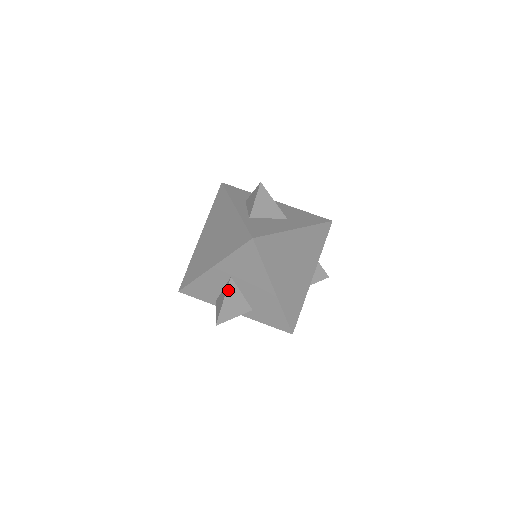
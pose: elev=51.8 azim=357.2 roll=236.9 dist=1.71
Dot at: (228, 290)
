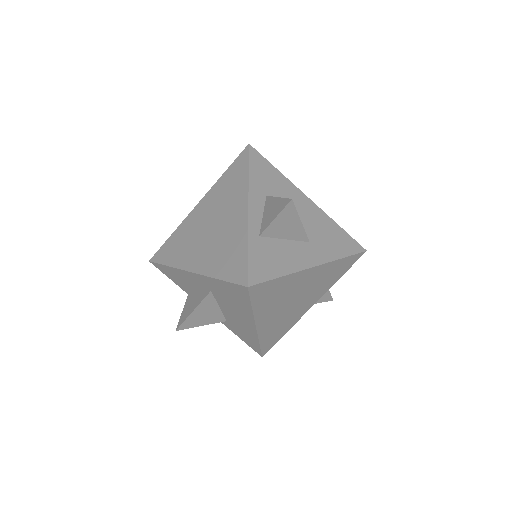
Dot at: (203, 302)
